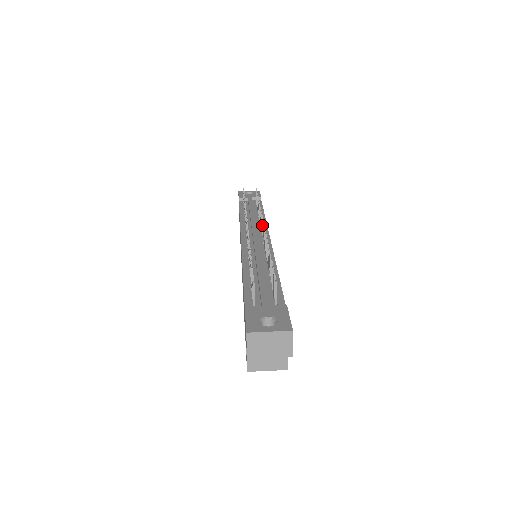
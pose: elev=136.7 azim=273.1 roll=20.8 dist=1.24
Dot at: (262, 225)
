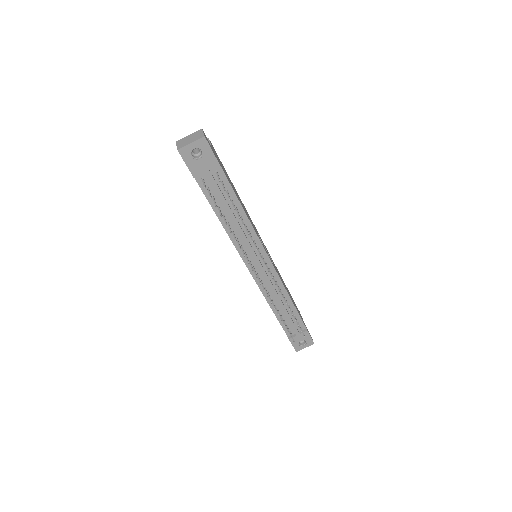
Dot at: (263, 261)
